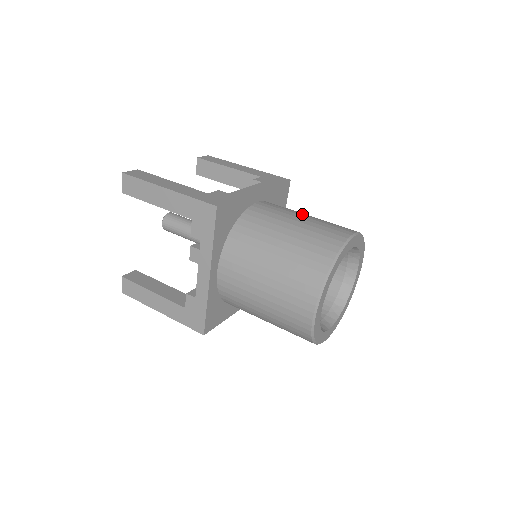
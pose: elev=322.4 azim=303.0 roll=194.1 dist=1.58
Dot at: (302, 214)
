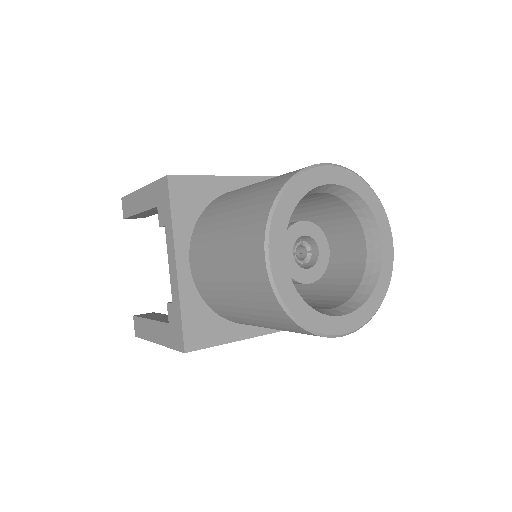
Dot at: occluded
